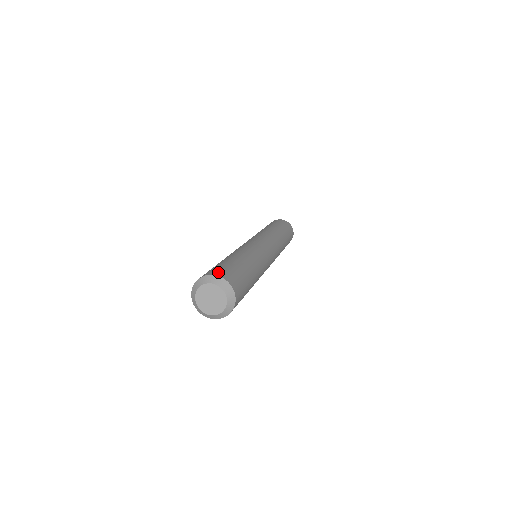
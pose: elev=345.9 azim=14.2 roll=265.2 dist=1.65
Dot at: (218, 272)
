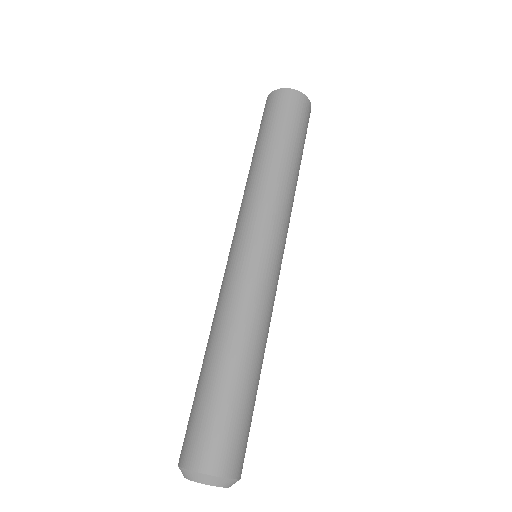
Dot at: (200, 457)
